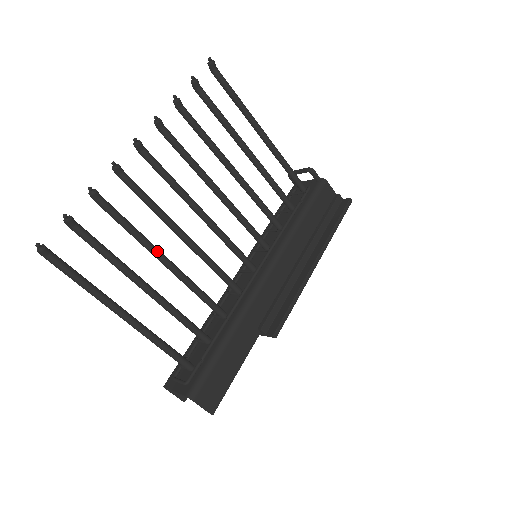
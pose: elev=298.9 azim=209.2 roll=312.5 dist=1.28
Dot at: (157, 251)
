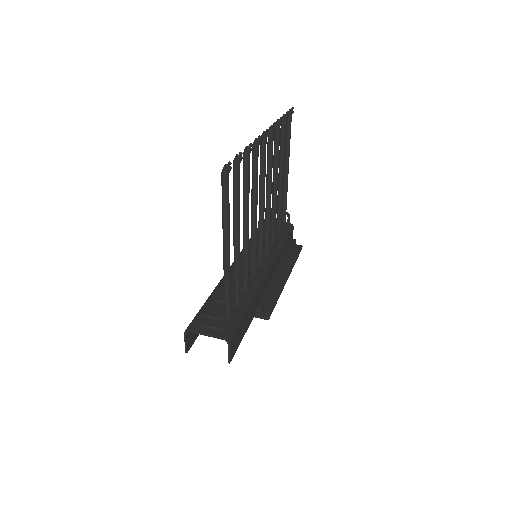
Dot at: occluded
